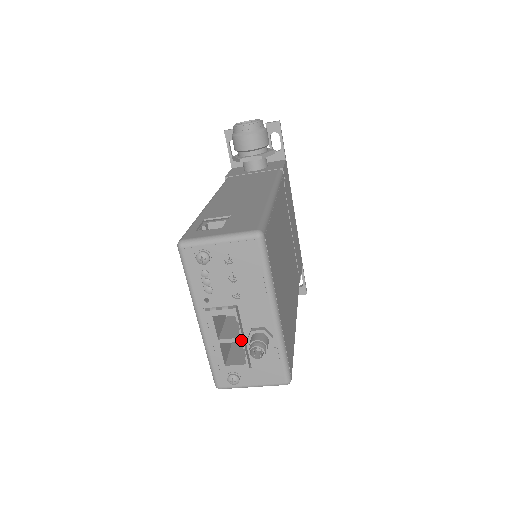
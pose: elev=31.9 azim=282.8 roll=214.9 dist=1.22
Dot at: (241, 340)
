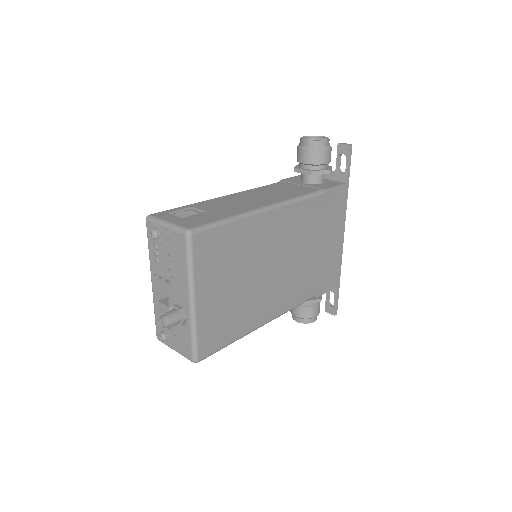
Dot at: (169, 309)
